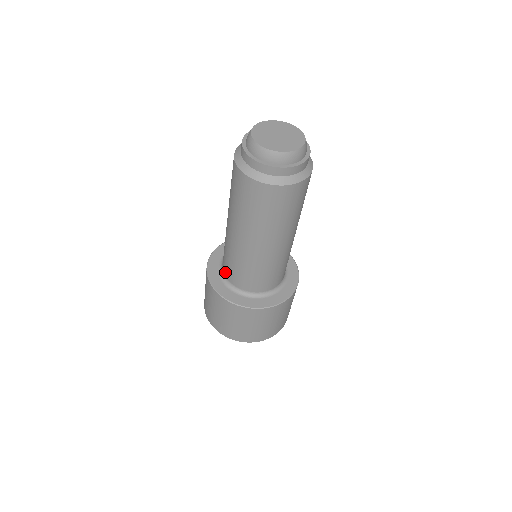
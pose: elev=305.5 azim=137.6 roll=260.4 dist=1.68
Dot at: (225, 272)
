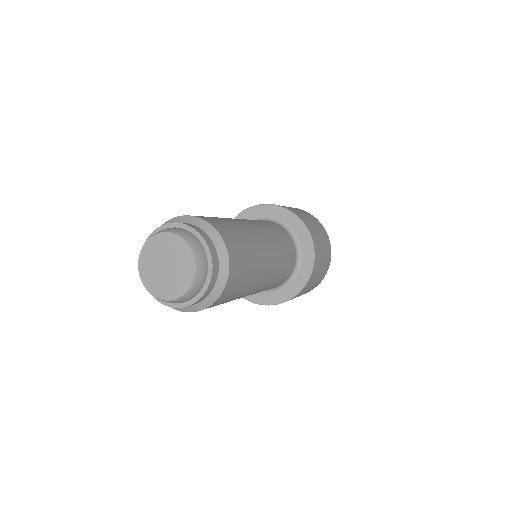
Dot at: occluded
